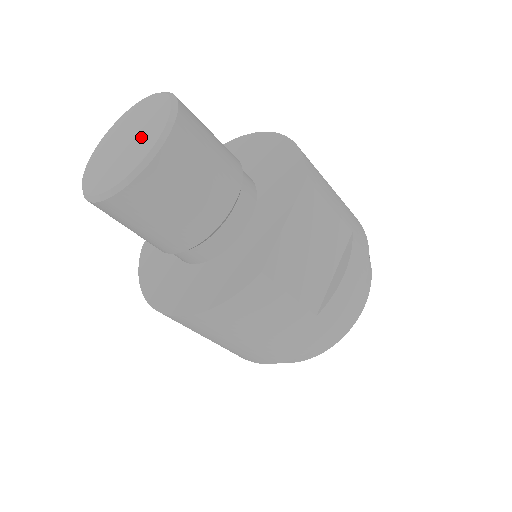
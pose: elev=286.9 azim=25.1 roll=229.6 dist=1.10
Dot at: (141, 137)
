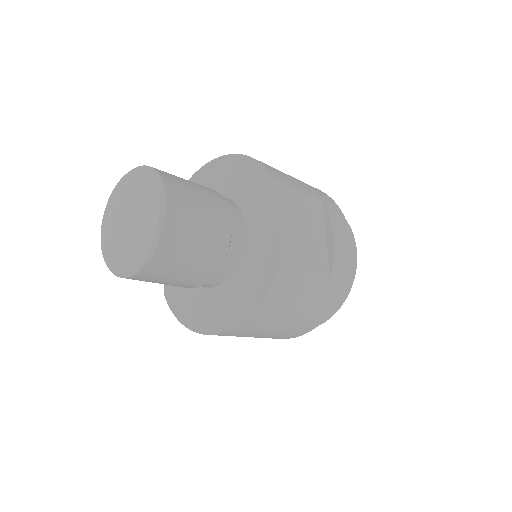
Dot at: (142, 210)
